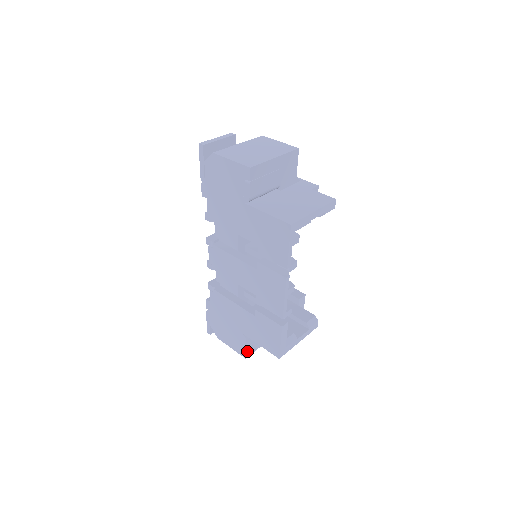
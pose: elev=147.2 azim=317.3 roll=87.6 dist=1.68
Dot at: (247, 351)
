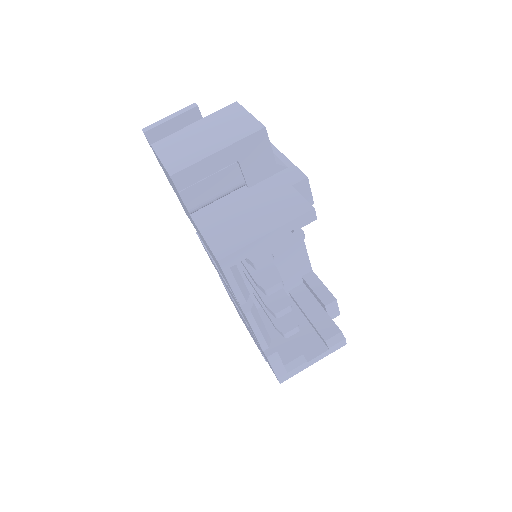
Dot at: occluded
